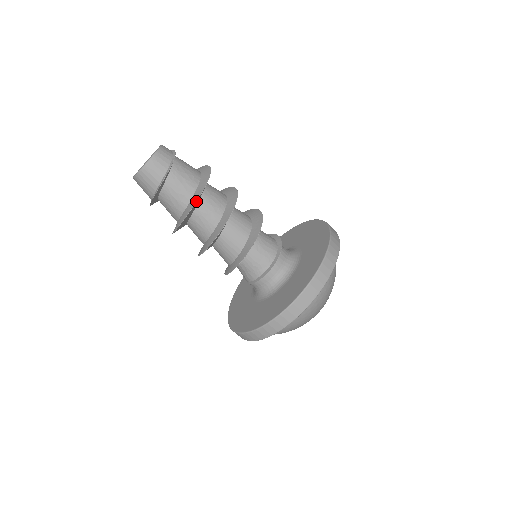
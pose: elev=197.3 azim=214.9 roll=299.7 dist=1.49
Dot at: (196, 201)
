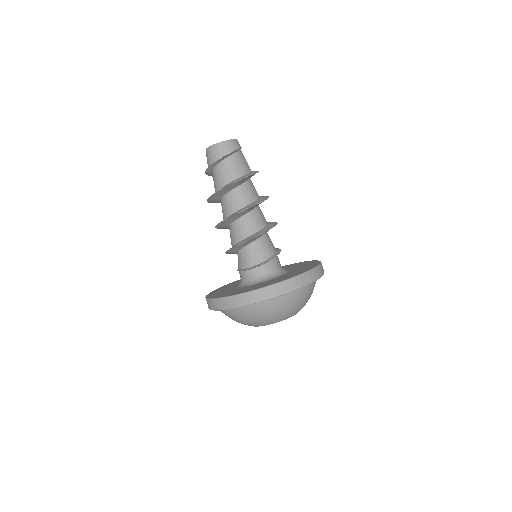
Dot at: (224, 187)
